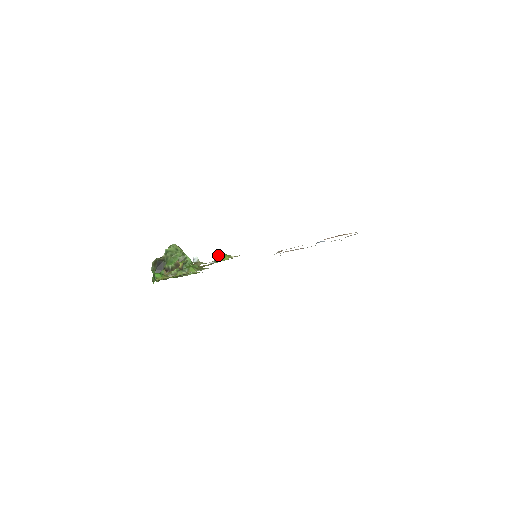
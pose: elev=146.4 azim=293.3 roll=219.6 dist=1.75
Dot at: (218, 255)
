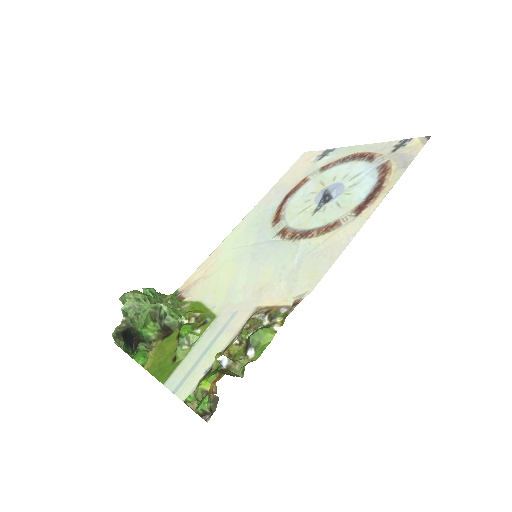
Dot at: (252, 335)
